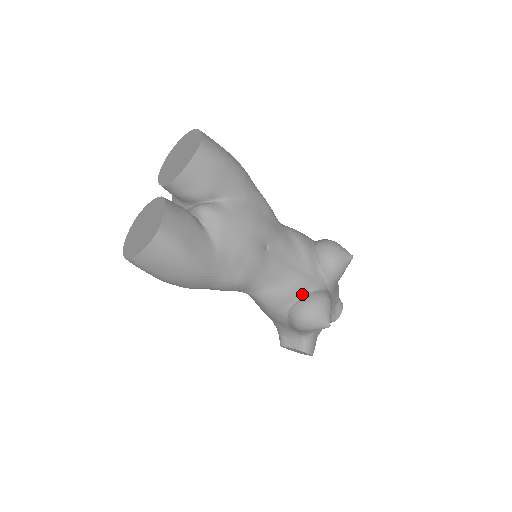
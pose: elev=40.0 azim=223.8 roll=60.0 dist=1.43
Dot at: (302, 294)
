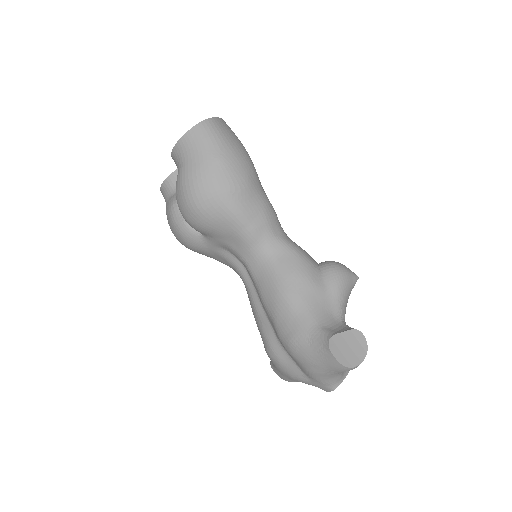
Dot at: occluded
